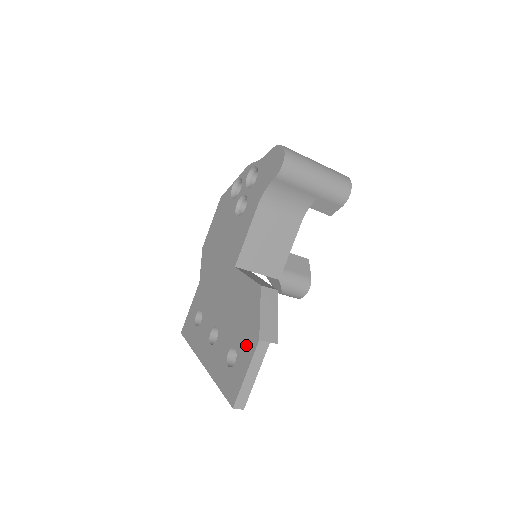
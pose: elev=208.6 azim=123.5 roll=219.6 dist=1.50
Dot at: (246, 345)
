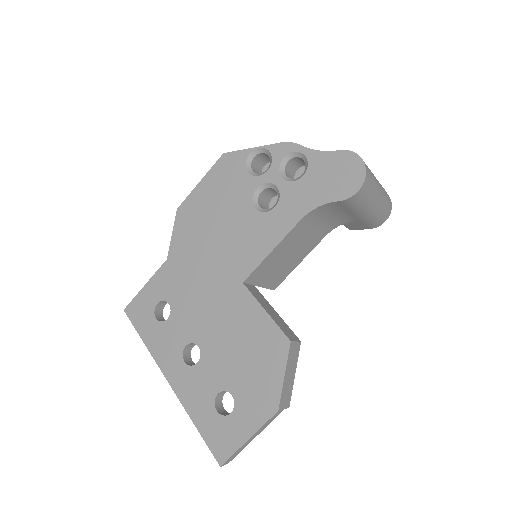
Dot at: (254, 404)
